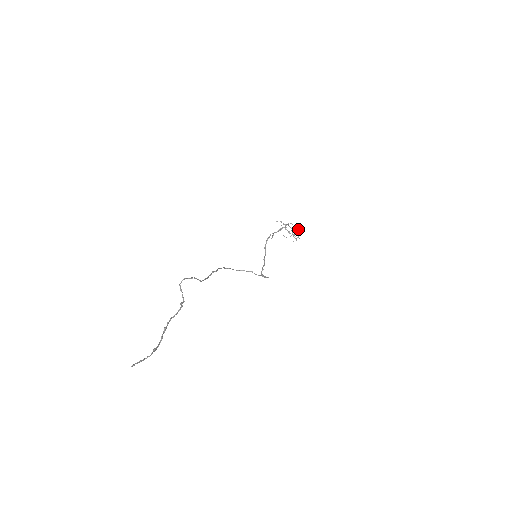
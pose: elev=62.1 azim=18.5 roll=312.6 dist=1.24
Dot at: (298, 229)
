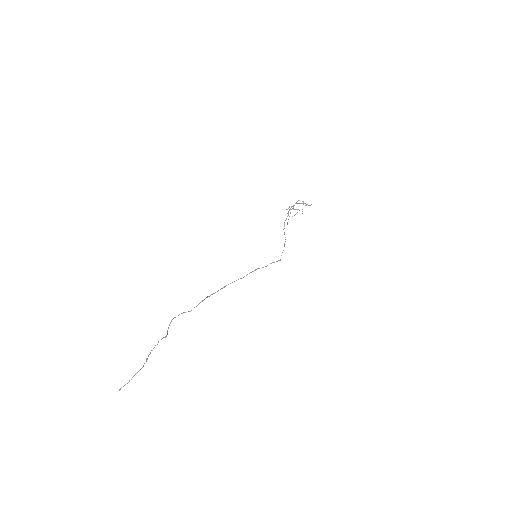
Dot at: (302, 201)
